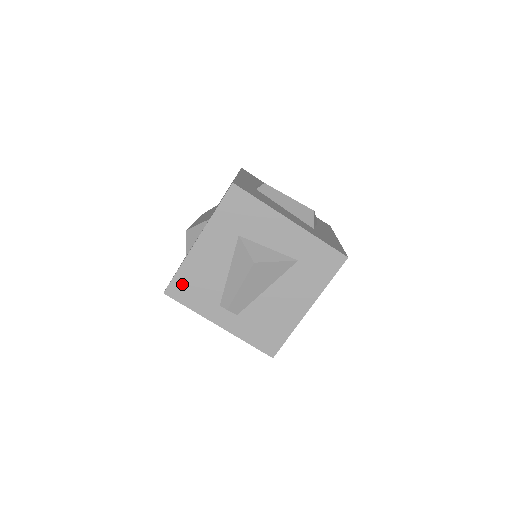
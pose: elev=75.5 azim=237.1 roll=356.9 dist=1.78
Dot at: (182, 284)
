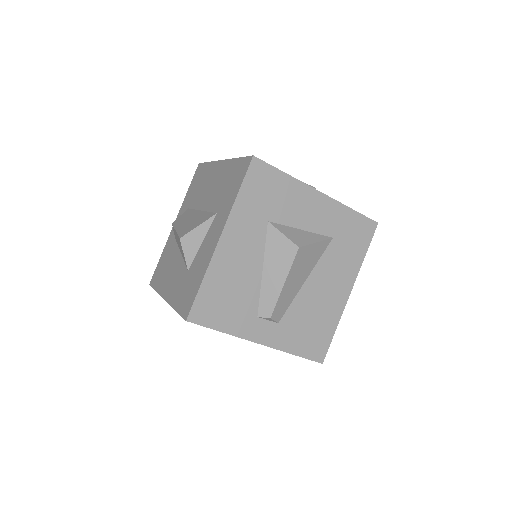
Dot at: (209, 301)
